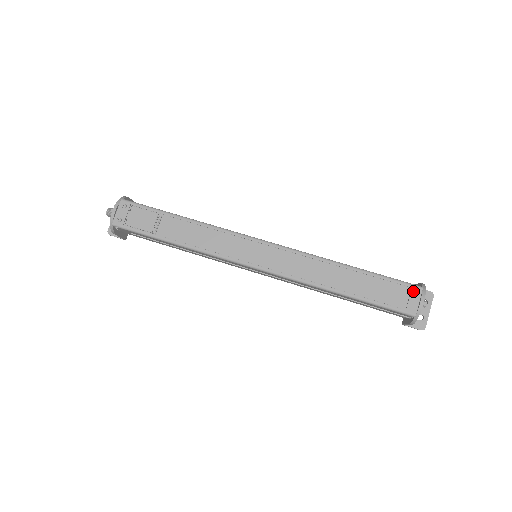
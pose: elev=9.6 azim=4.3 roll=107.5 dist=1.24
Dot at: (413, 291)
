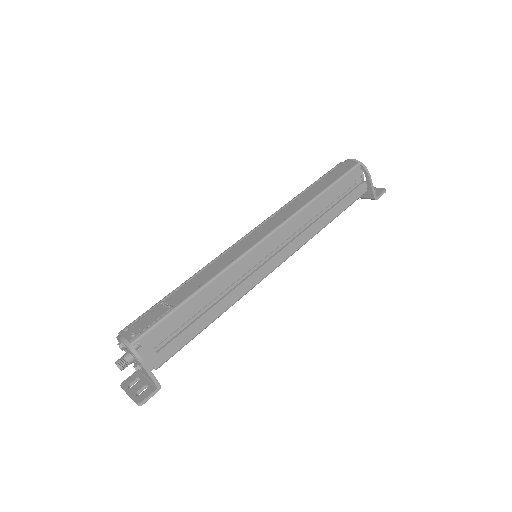
Dot at: (340, 165)
